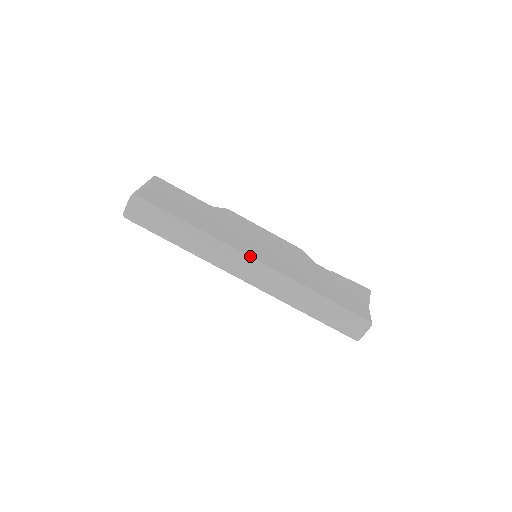
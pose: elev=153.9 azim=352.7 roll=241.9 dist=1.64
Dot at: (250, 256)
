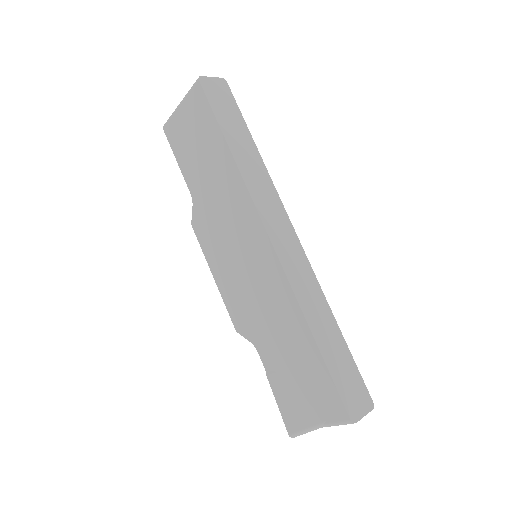
Dot at: (291, 224)
